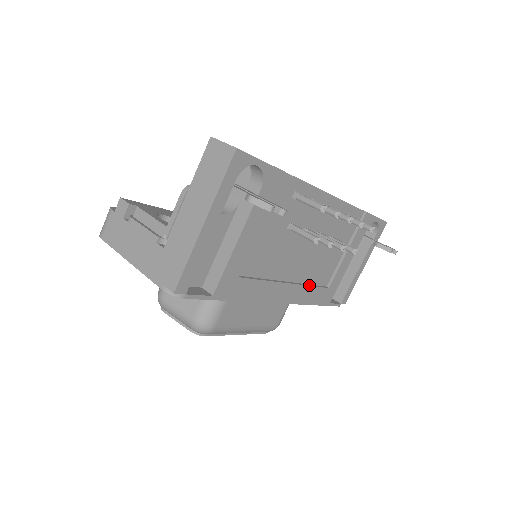
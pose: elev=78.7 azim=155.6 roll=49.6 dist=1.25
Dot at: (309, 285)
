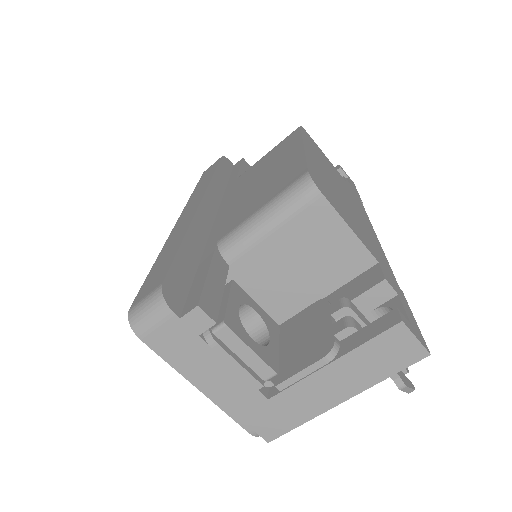
Dot at: occluded
